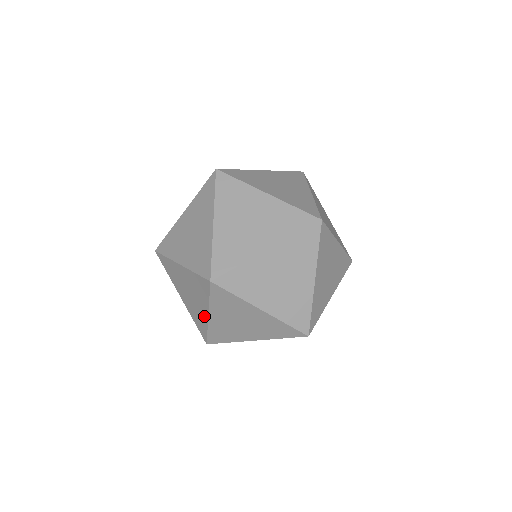
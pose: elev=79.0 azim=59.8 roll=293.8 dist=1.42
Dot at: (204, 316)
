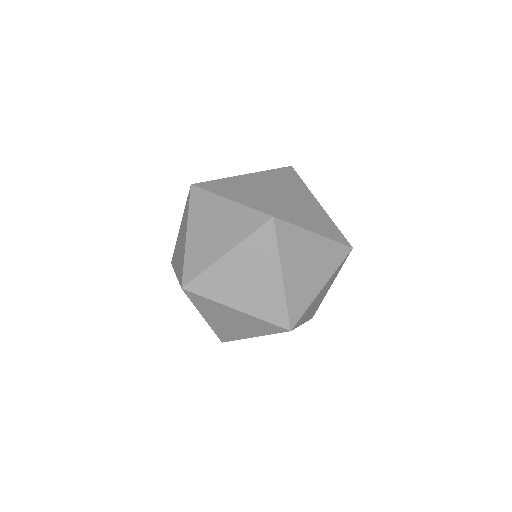
Dot at: occluded
